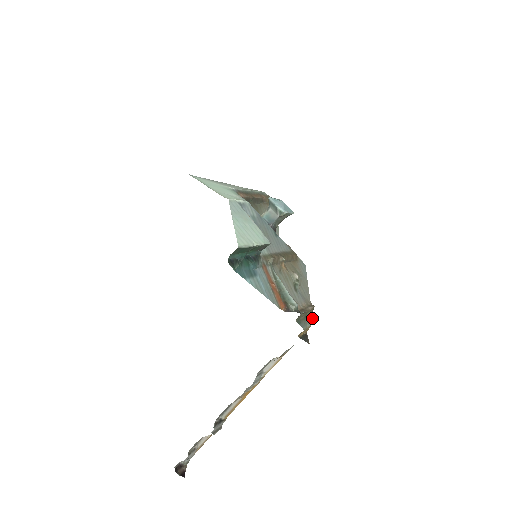
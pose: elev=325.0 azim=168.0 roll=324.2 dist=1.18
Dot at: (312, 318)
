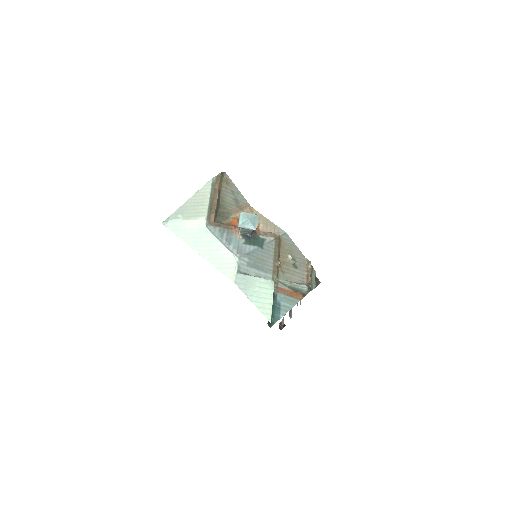
Dot at: (313, 269)
